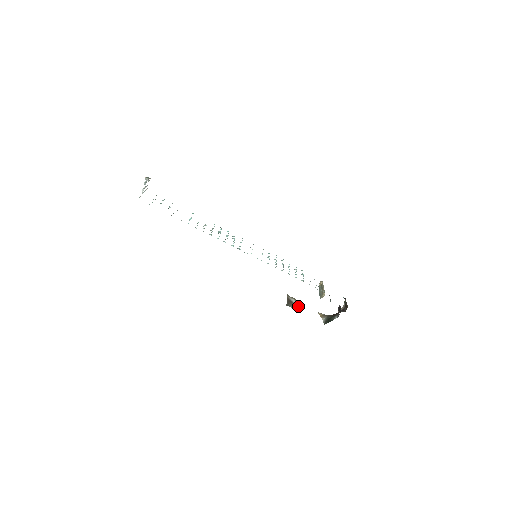
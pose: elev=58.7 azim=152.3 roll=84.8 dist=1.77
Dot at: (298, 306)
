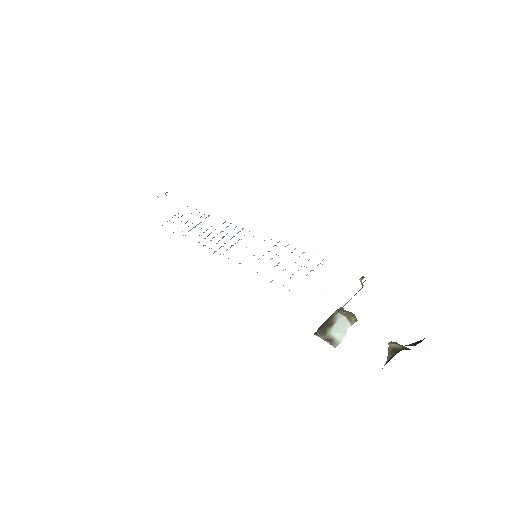
Dot at: (345, 331)
